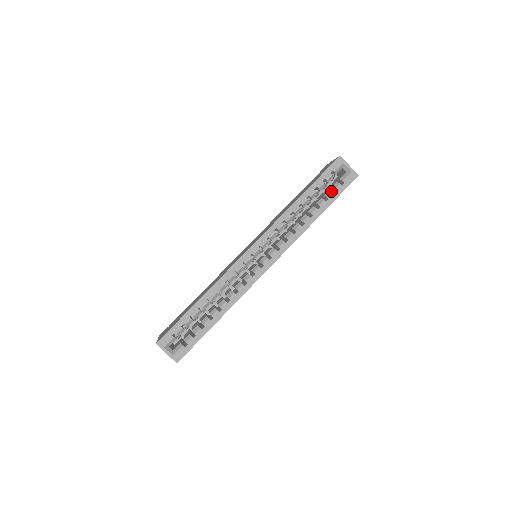
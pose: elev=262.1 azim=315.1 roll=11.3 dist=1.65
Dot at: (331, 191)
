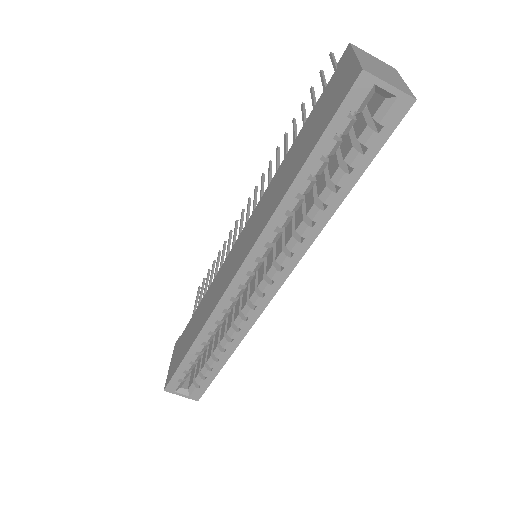
Dot at: (356, 151)
